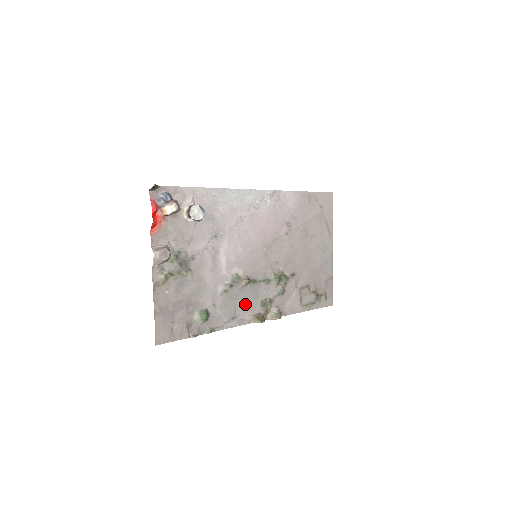
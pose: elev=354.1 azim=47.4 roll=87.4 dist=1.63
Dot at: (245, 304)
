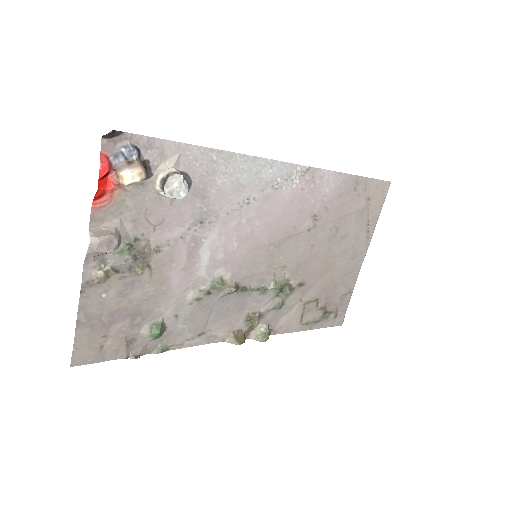
Dot at: (223, 317)
